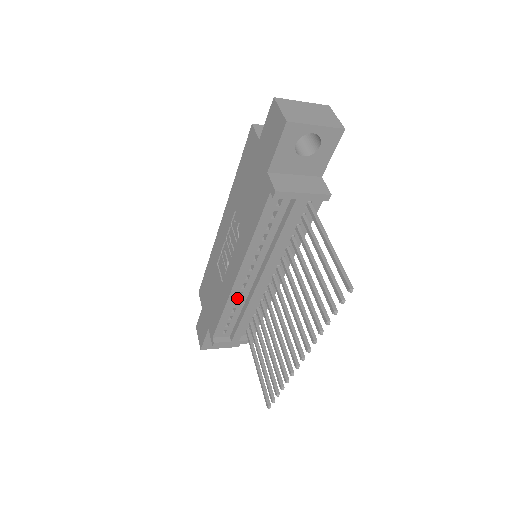
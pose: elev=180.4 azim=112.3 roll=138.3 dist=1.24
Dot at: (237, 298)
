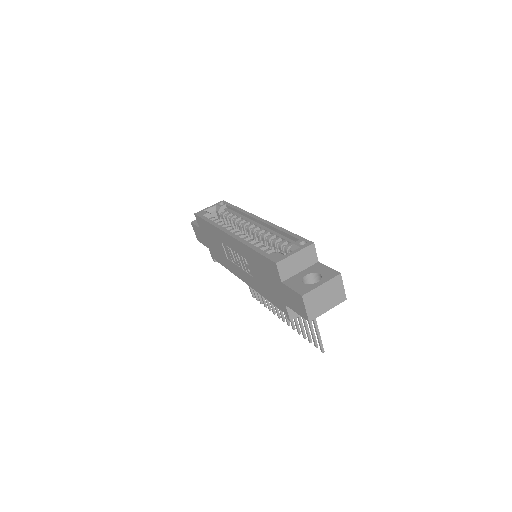
Dot at: occluded
